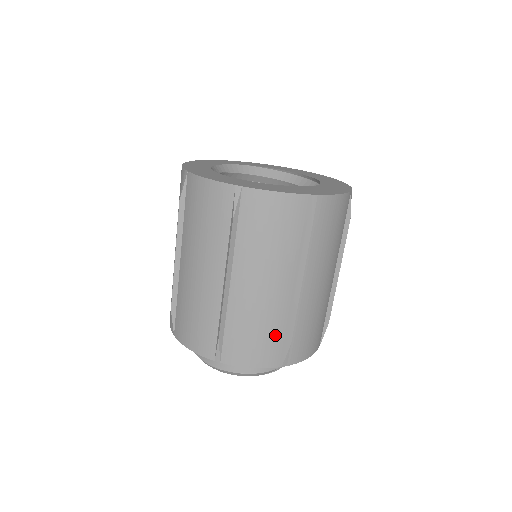
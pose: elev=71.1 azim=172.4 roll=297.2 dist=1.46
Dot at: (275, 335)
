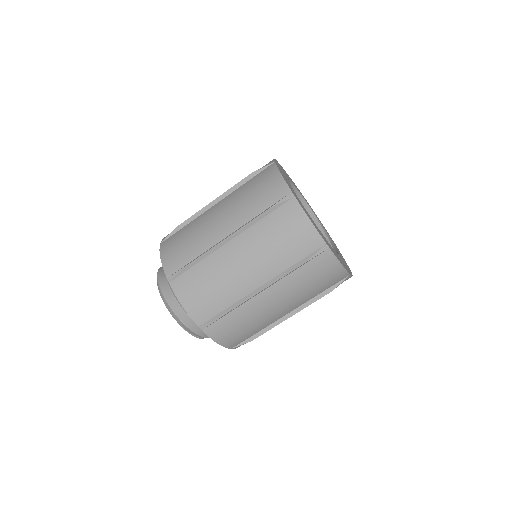
Dot at: (217, 302)
